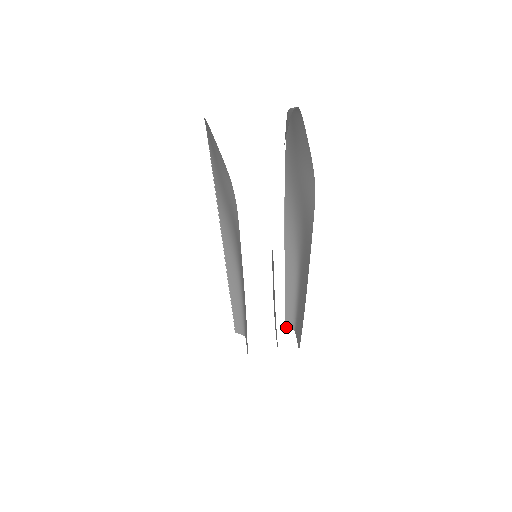
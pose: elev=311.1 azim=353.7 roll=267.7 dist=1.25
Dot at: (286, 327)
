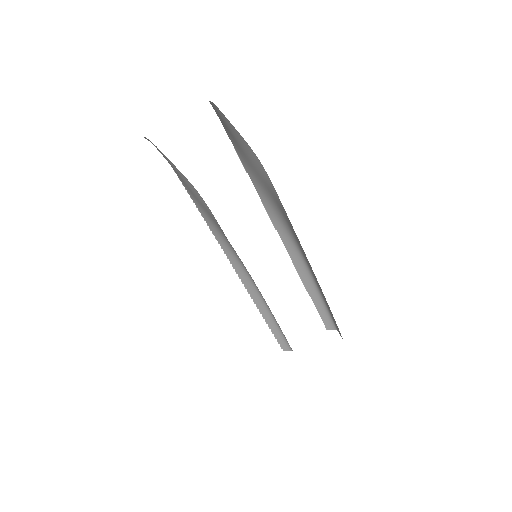
Dot at: occluded
